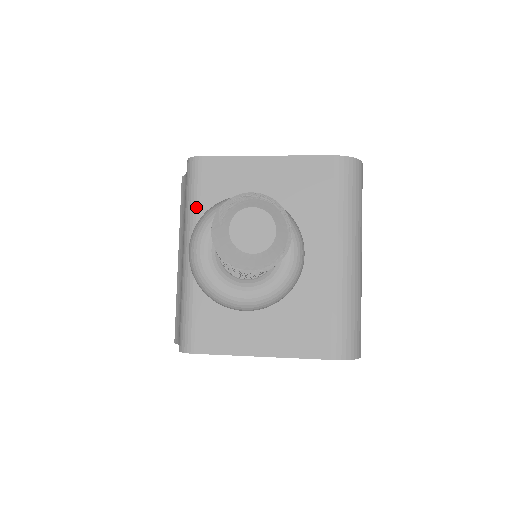
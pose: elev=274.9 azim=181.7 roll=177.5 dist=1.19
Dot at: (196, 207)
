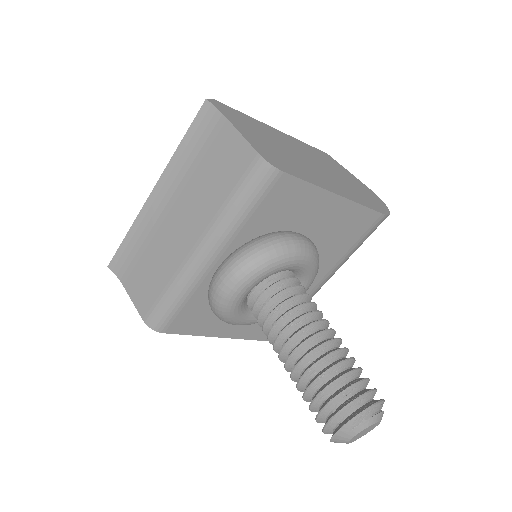
Dot at: (242, 221)
